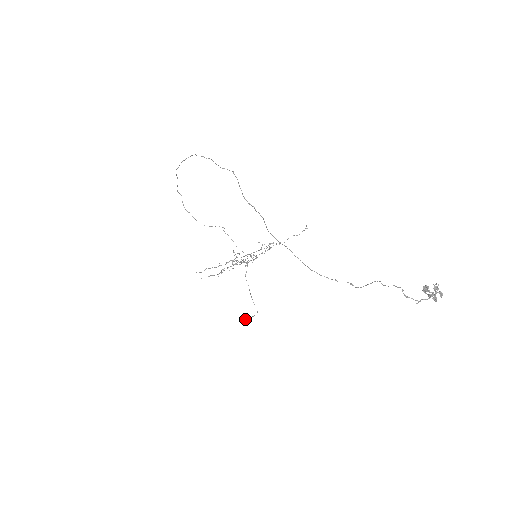
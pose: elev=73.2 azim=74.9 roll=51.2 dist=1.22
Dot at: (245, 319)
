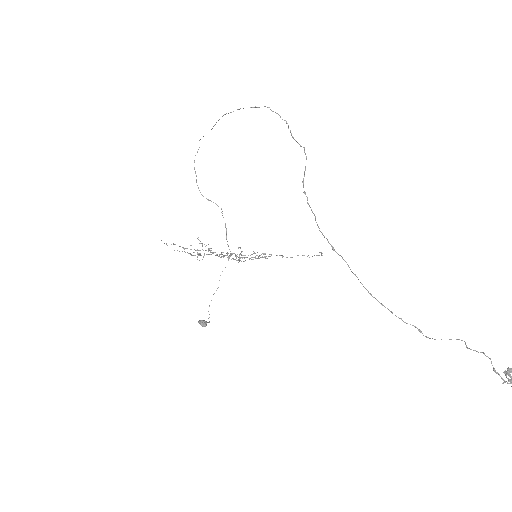
Dot at: (200, 321)
